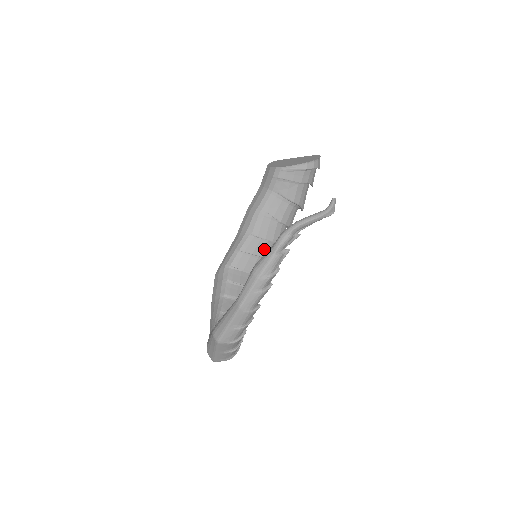
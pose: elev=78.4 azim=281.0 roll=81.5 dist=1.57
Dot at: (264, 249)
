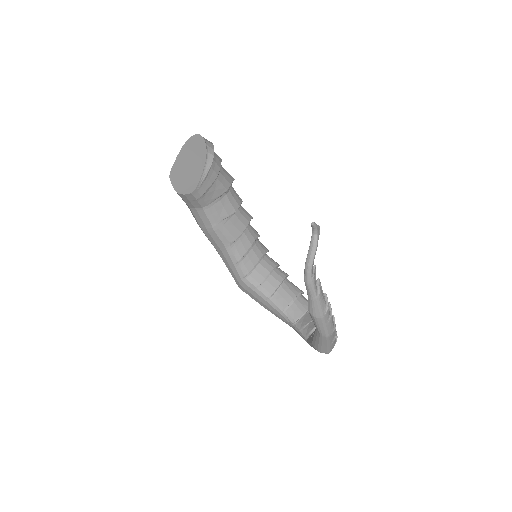
Dot at: (248, 238)
